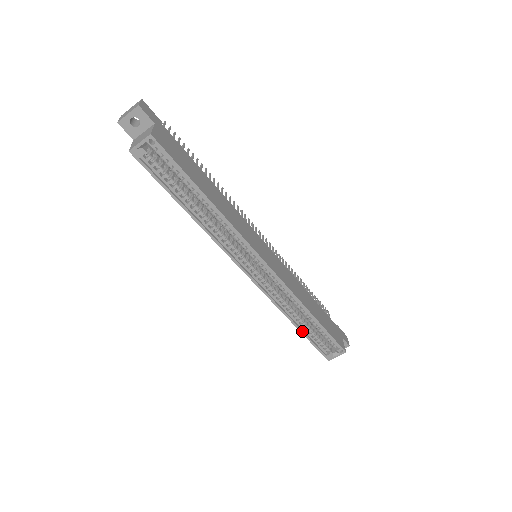
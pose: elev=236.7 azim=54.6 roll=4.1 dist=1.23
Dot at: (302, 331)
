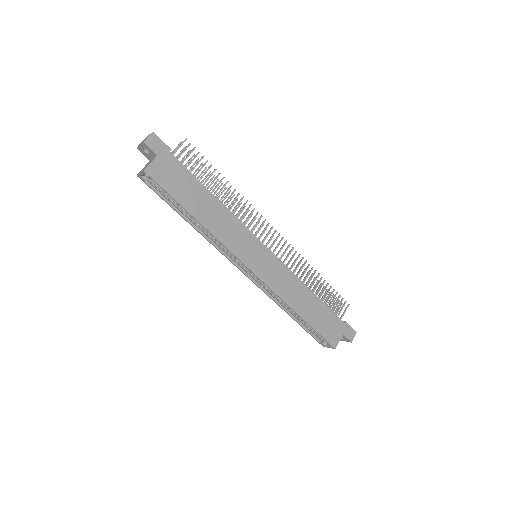
Dot at: (295, 320)
